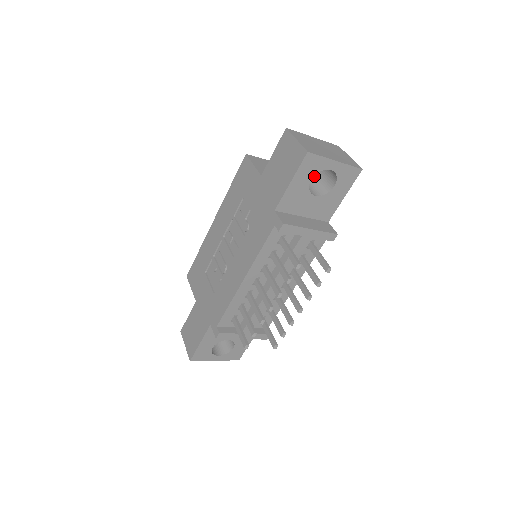
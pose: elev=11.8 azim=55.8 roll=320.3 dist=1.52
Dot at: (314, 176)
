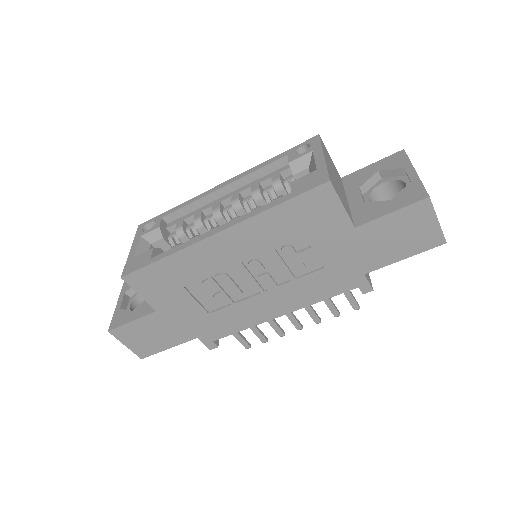
Dot at: (378, 197)
